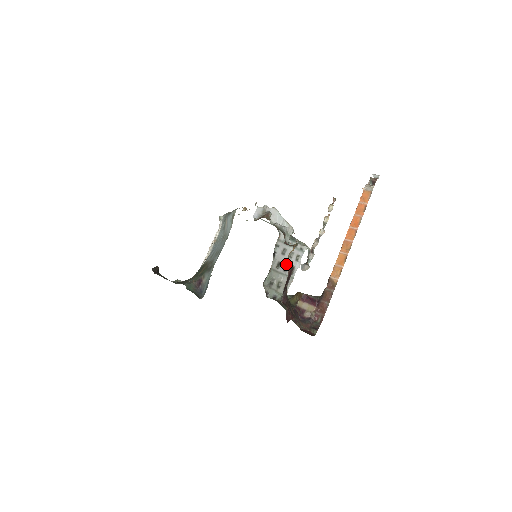
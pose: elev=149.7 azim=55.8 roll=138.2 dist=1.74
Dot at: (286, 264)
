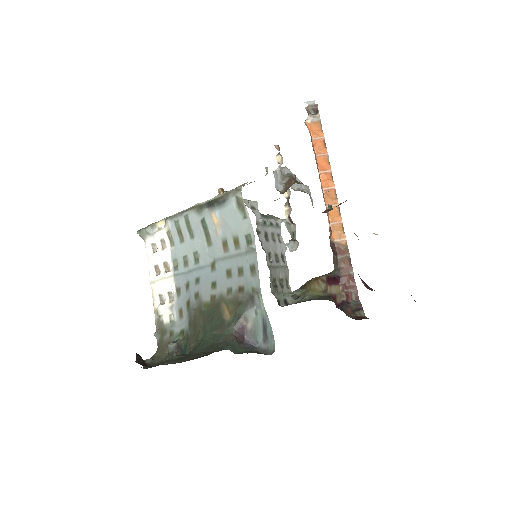
Dot at: (274, 252)
